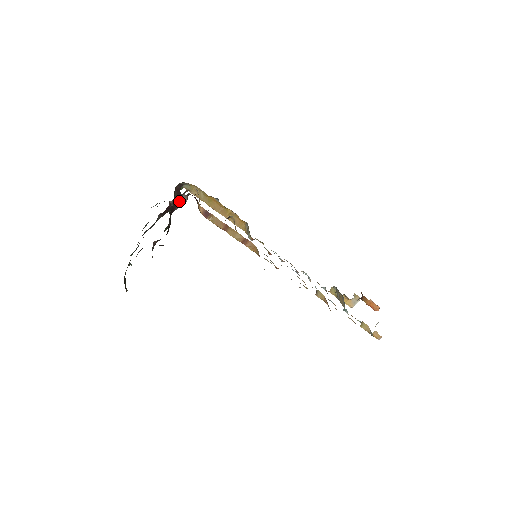
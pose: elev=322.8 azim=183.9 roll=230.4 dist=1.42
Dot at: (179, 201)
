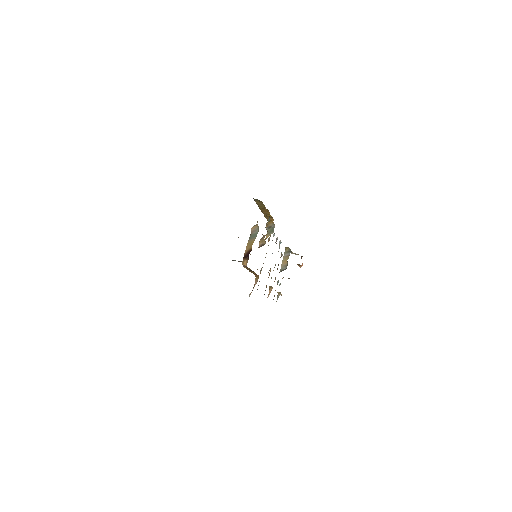
Dot at: (234, 260)
